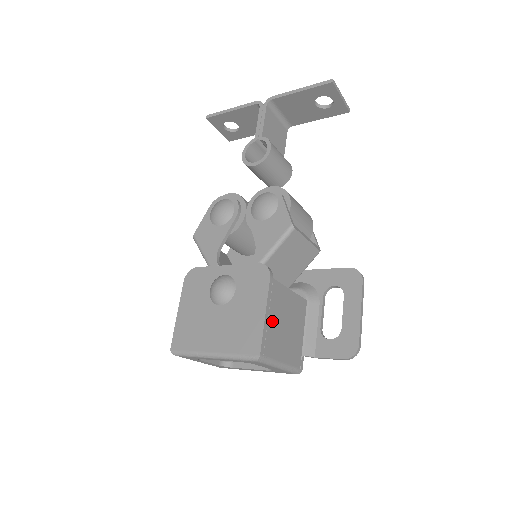
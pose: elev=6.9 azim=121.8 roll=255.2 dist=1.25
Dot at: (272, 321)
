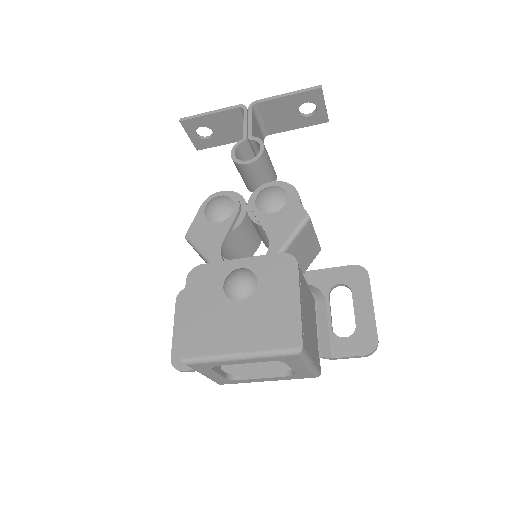
Dot at: (303, 312)
